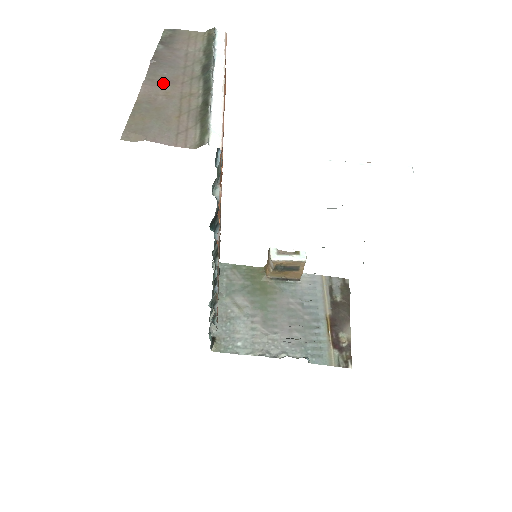
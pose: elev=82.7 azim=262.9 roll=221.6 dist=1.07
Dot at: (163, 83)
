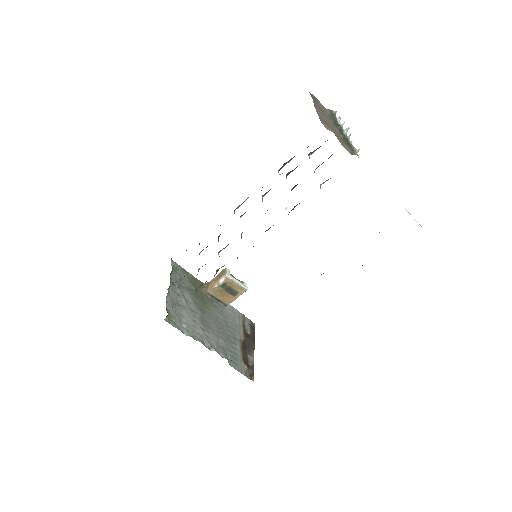
Dot at: (323, 115)
